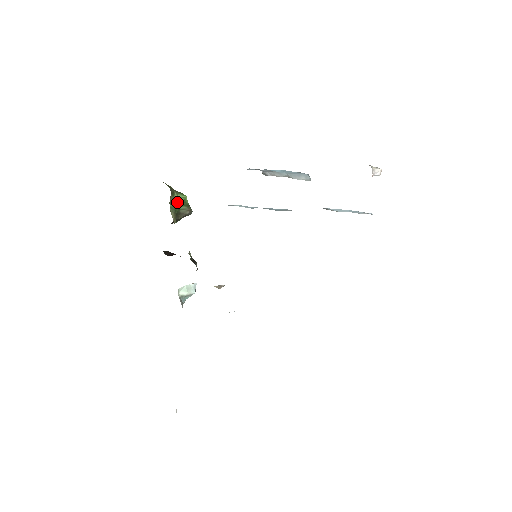
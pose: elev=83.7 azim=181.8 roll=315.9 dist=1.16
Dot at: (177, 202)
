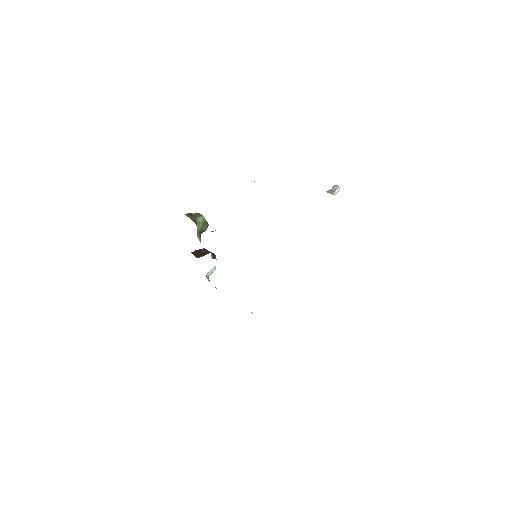
Dot at: (200, 226)
